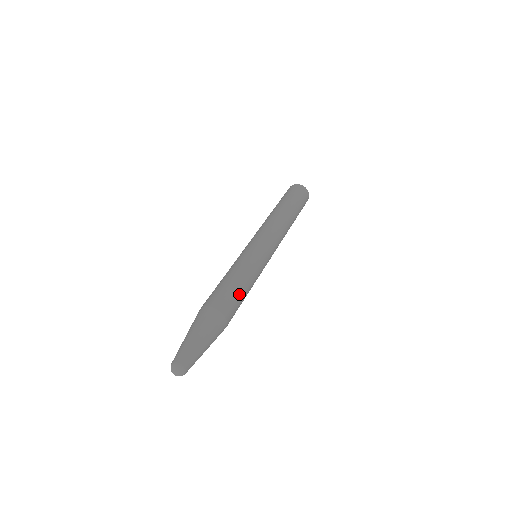
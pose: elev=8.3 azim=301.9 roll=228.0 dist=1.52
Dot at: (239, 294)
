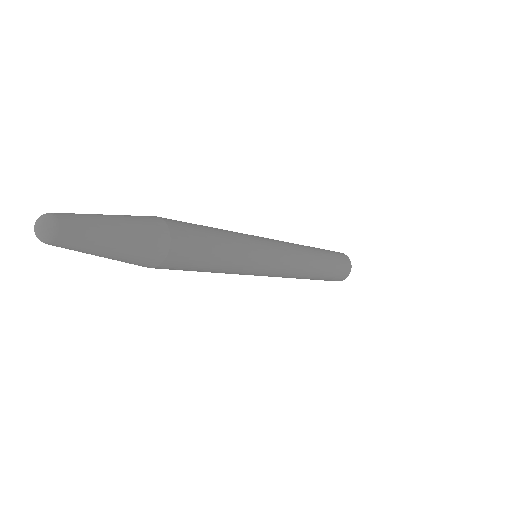
Dot at: (208, 239)
